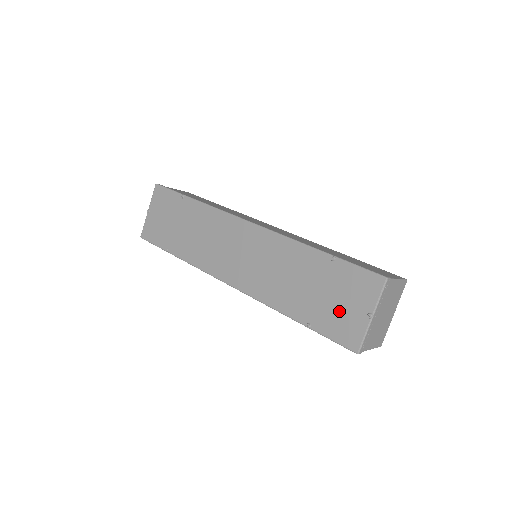
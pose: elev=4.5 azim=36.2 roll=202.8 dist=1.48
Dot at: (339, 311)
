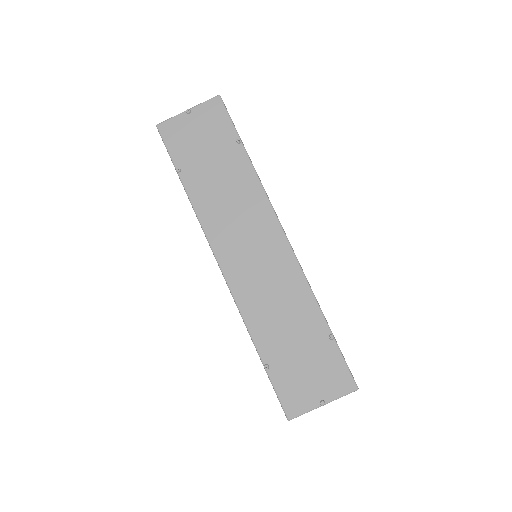
Dot at: (301, 379)
